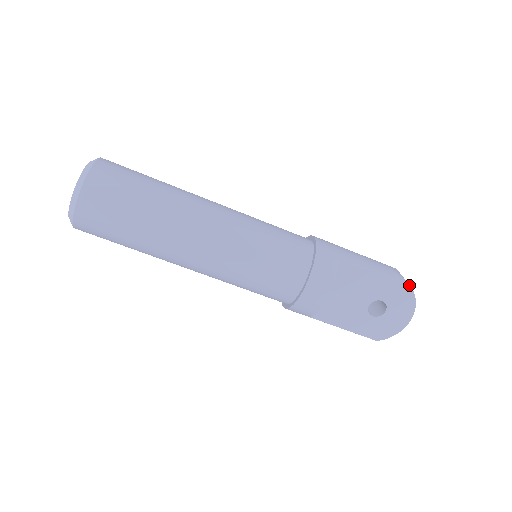
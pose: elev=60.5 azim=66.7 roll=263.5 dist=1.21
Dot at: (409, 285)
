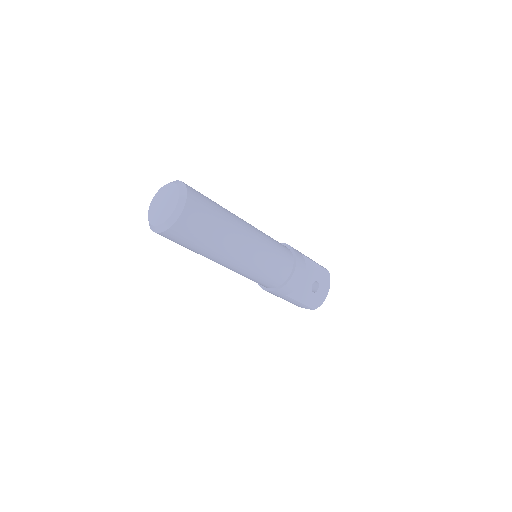
Dot at: occluded
